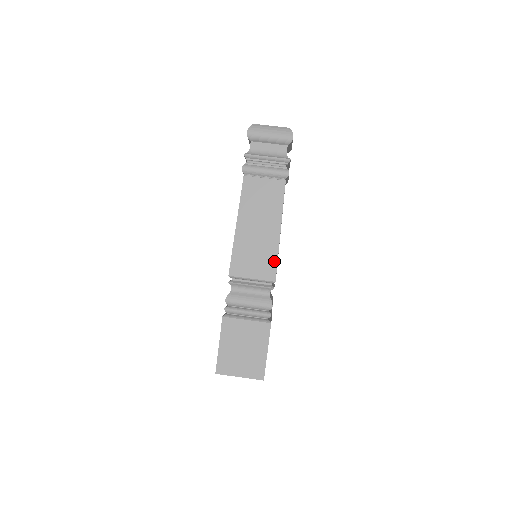
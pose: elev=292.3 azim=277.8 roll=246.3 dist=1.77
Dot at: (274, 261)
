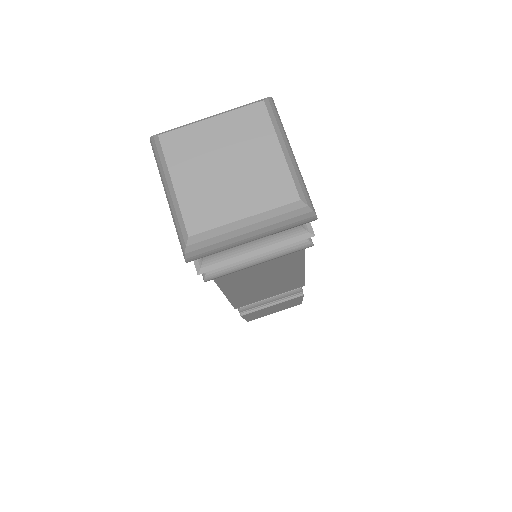
Dot at: (299, 282)
